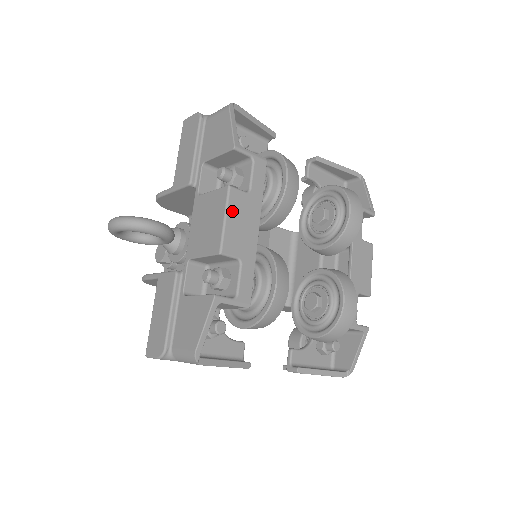
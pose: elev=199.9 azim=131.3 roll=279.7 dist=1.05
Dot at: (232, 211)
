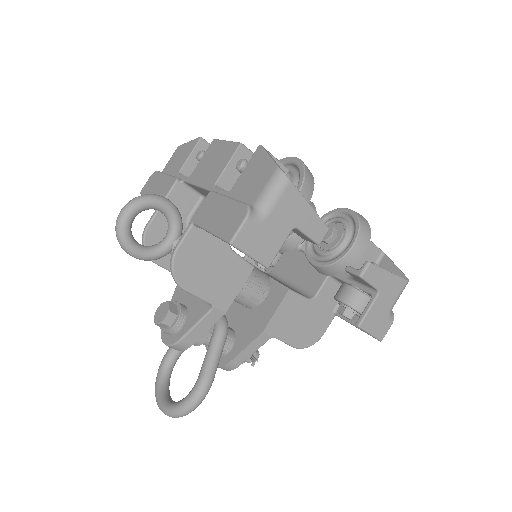
Dot at: occluded
